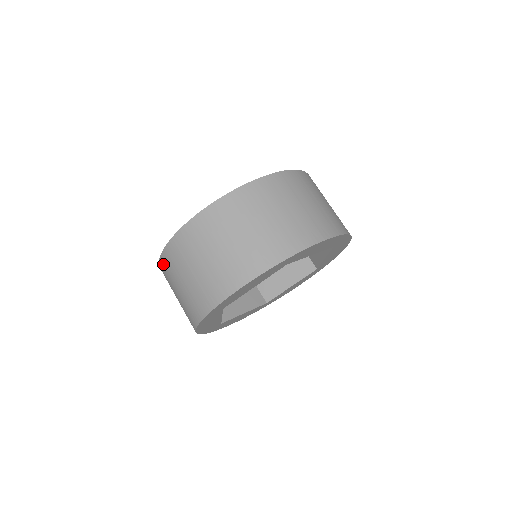
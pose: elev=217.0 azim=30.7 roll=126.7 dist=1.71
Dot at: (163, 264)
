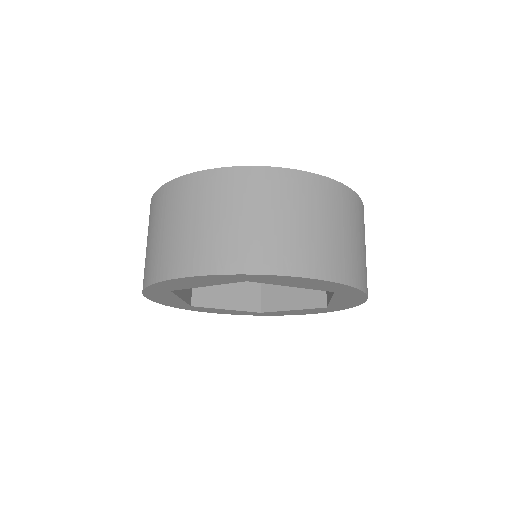
Dot at: (213, 178)
